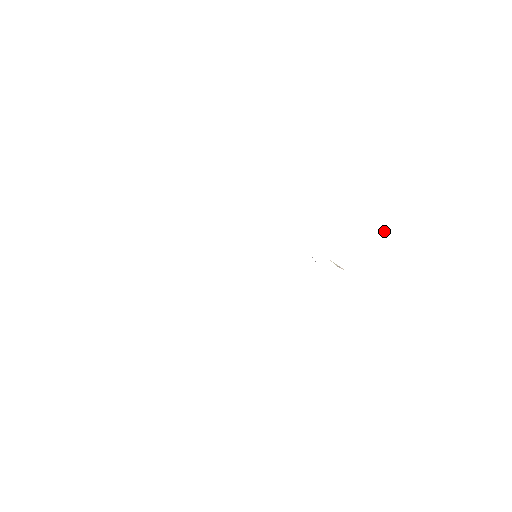
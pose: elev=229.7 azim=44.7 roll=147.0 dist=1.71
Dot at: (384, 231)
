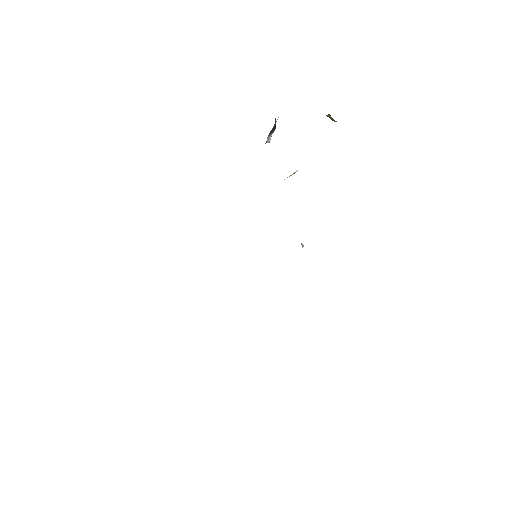
Dot at: occluded
